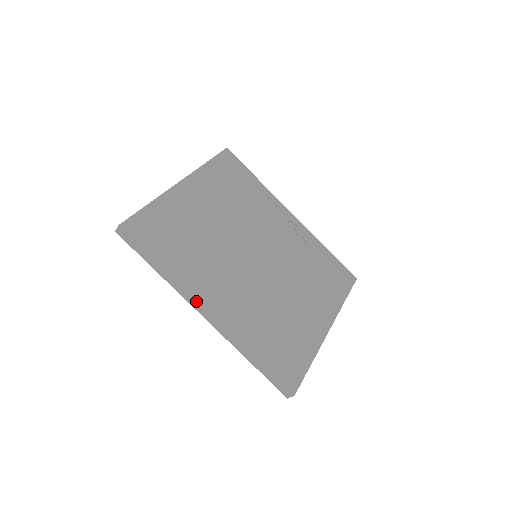
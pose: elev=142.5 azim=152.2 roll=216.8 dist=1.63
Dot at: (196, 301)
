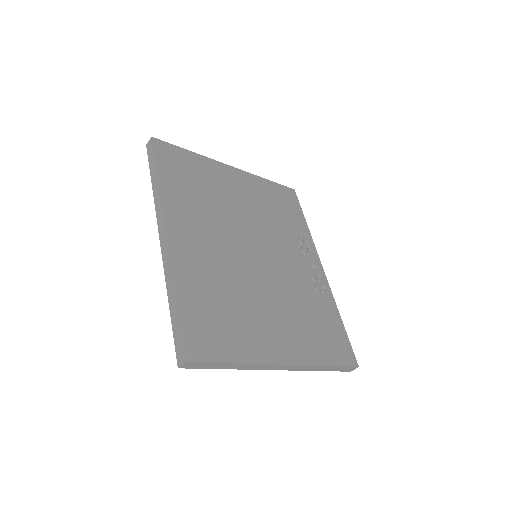
Dot at: (163, 218)
